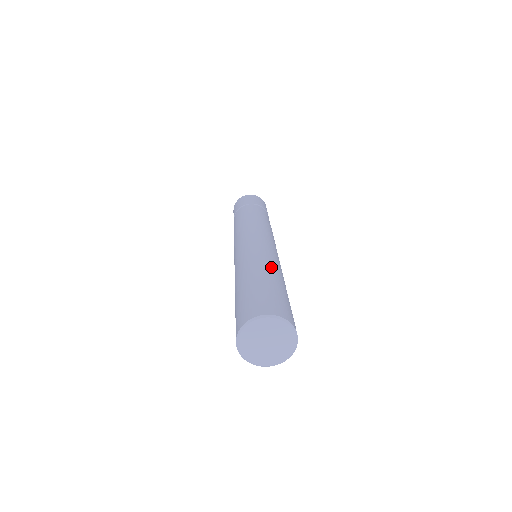
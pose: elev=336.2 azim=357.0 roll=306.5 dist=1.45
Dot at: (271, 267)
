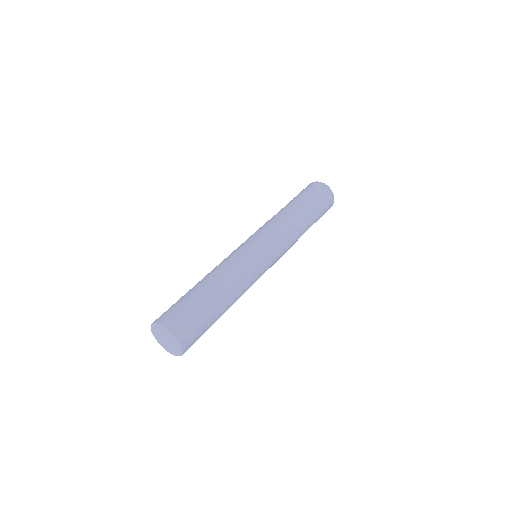
Dot at: (231, 291)
